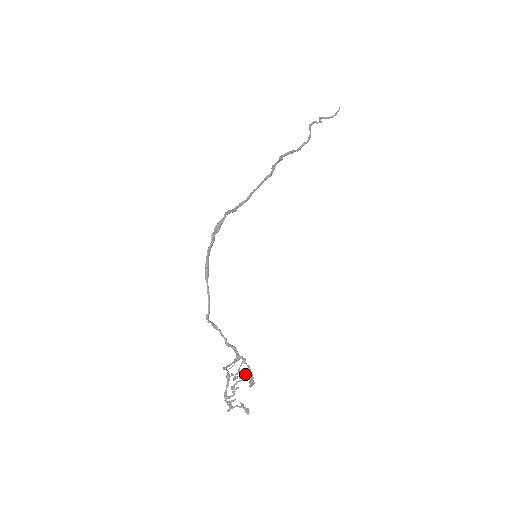
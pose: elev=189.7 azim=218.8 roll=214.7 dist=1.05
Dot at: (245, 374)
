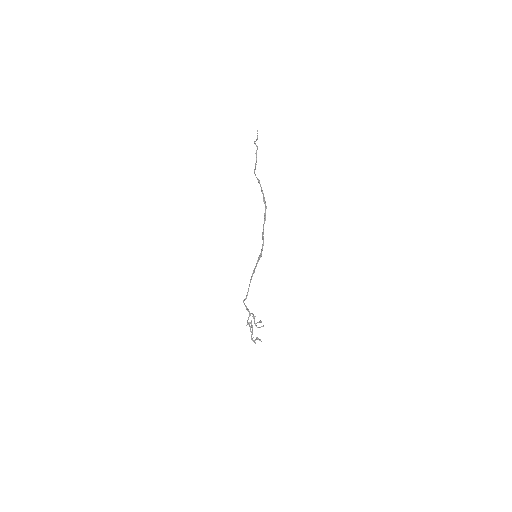
Dot at: (258, 322)
